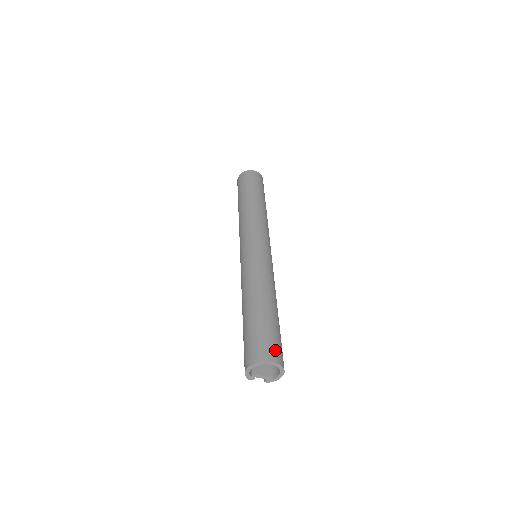
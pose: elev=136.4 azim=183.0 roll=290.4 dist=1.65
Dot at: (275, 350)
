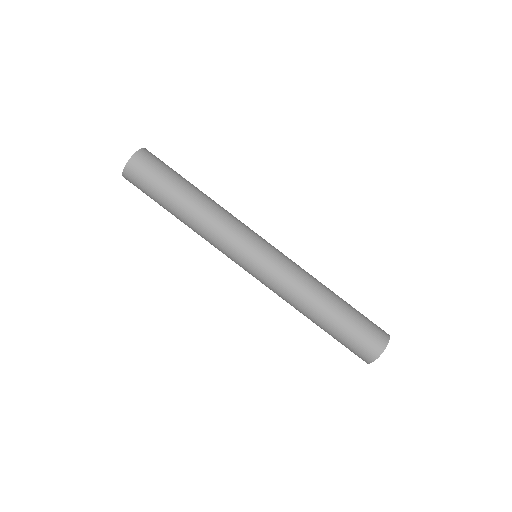
Dot at: (367, 350)
